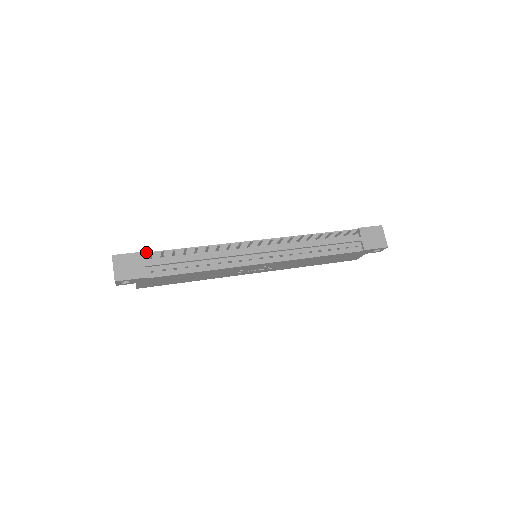
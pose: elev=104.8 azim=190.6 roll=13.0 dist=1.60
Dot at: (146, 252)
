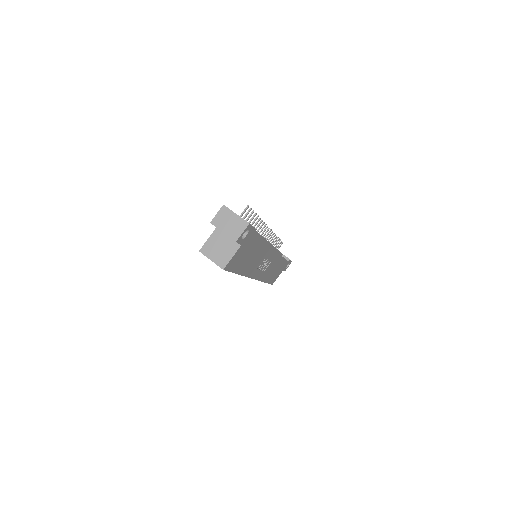
Dot at: occluded
